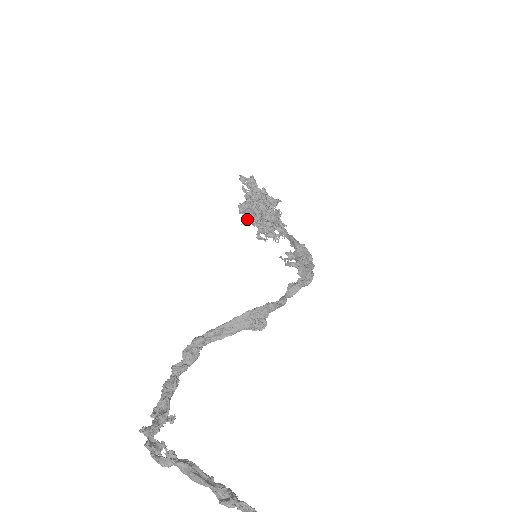
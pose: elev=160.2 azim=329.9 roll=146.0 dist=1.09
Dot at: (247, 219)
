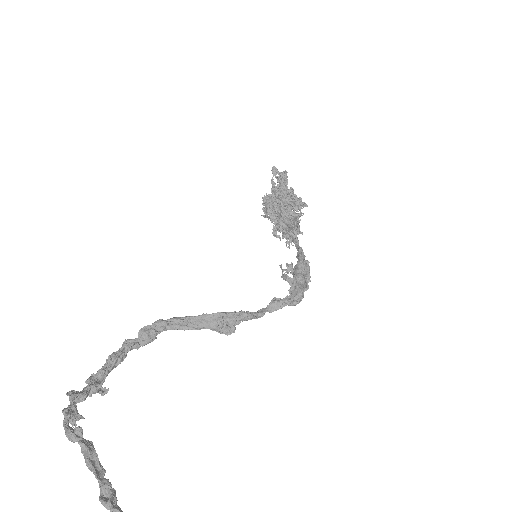
Dot at: (266, 213)
